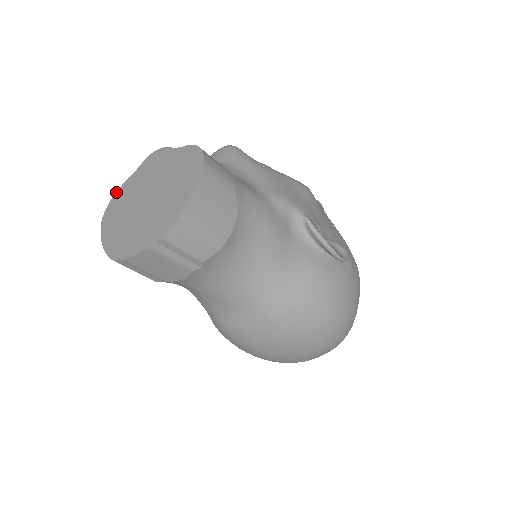
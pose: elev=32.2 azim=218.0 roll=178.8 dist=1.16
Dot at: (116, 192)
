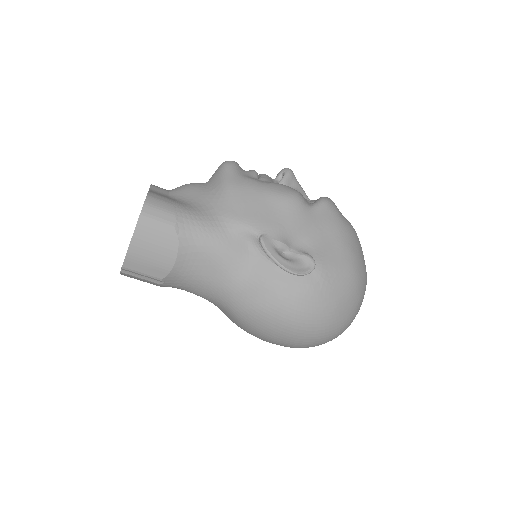
Dot at: occluded
